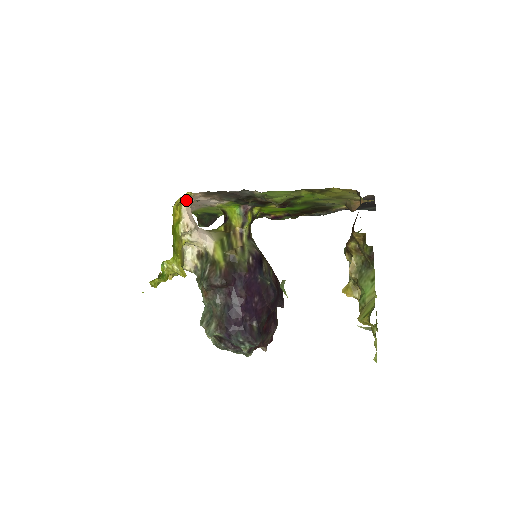
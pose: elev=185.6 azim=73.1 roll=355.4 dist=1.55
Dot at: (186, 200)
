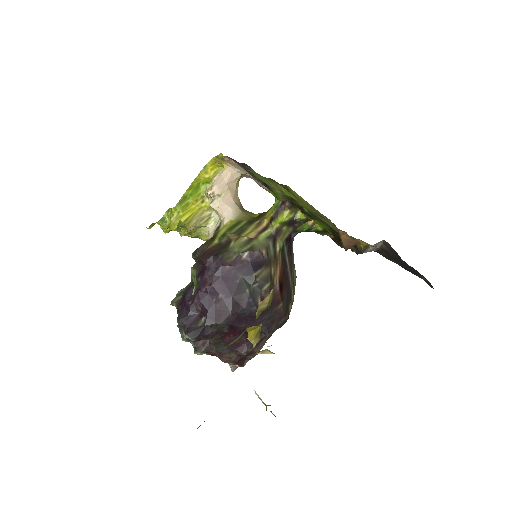
Dot at: (227, 164)
